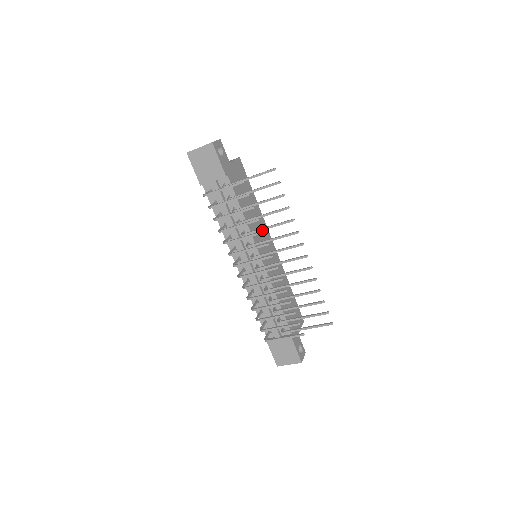
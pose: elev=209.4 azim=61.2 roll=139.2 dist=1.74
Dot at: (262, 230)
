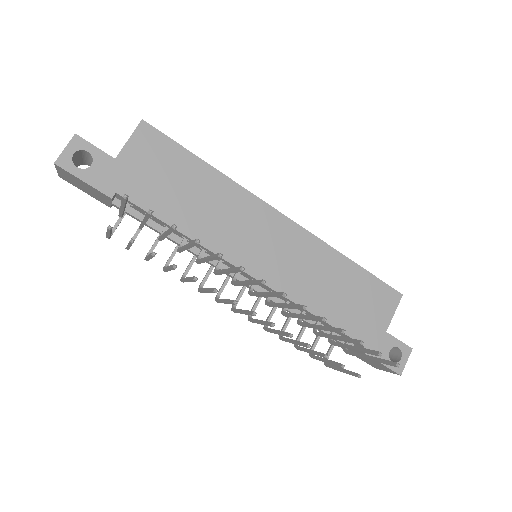
Dot at: occluded
